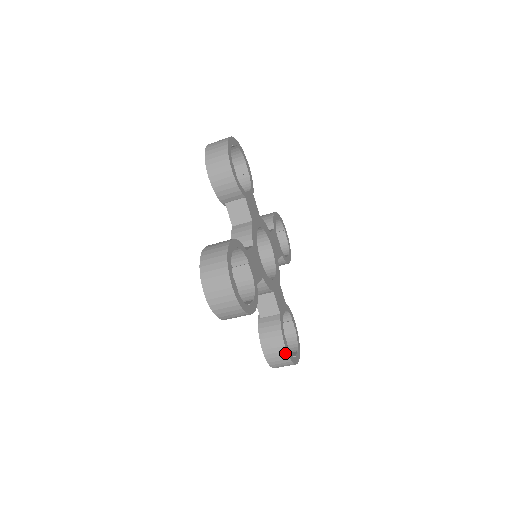
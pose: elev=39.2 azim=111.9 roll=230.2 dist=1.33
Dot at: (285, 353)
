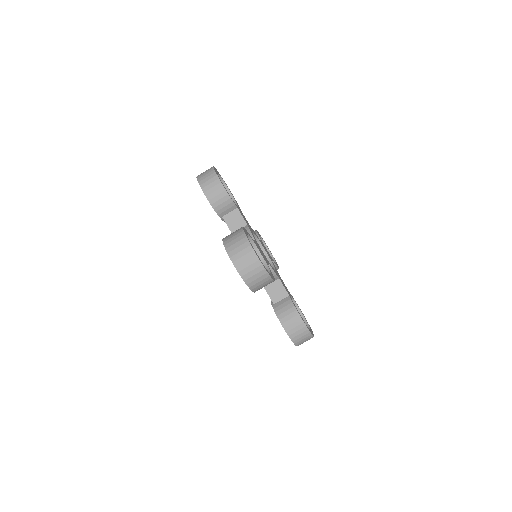
Dot at: (303, 325)
